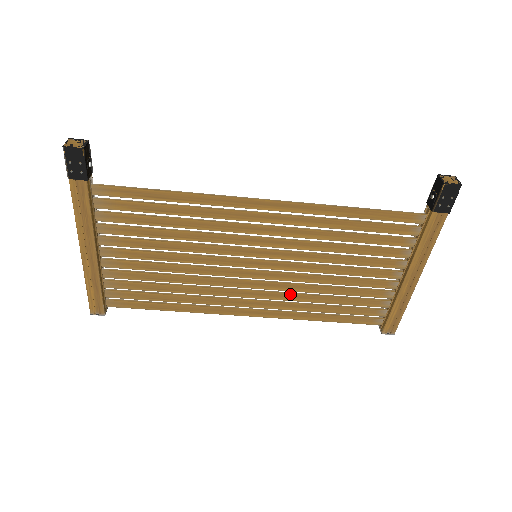
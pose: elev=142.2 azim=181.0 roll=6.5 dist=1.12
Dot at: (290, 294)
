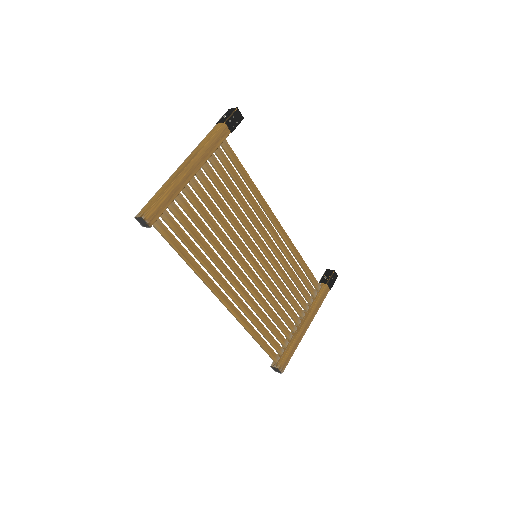
Dot at: occluded
